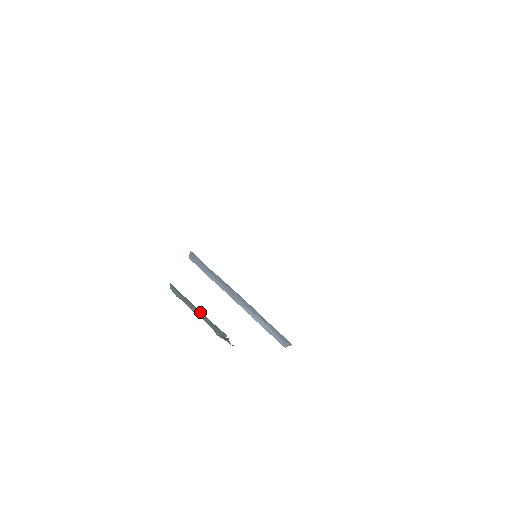
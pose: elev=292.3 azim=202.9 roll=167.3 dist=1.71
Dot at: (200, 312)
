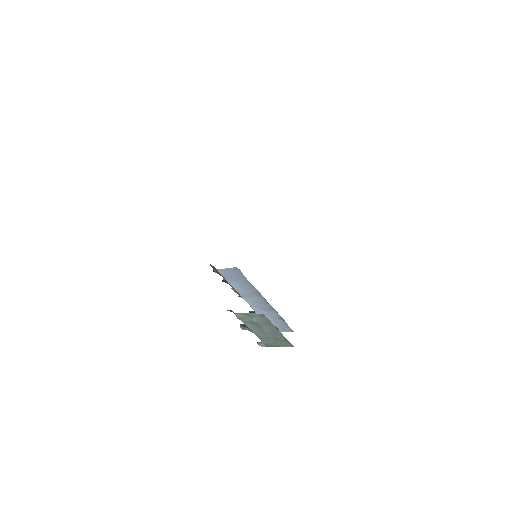
Dot at: (276, 333)
